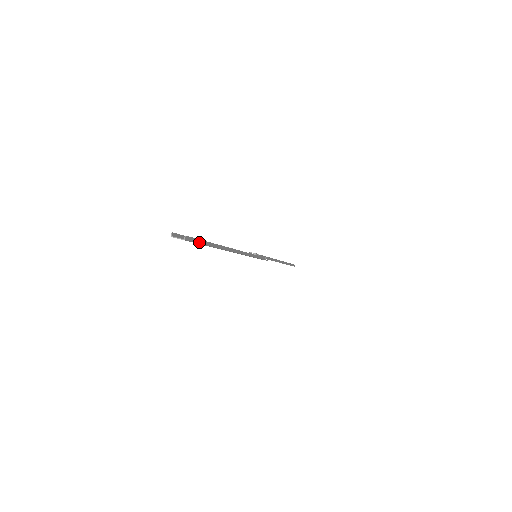
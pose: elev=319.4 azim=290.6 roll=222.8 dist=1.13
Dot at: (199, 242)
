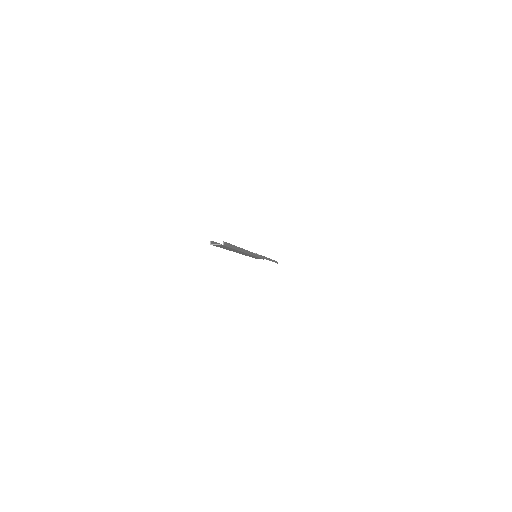
Dot at: (230, 246)
